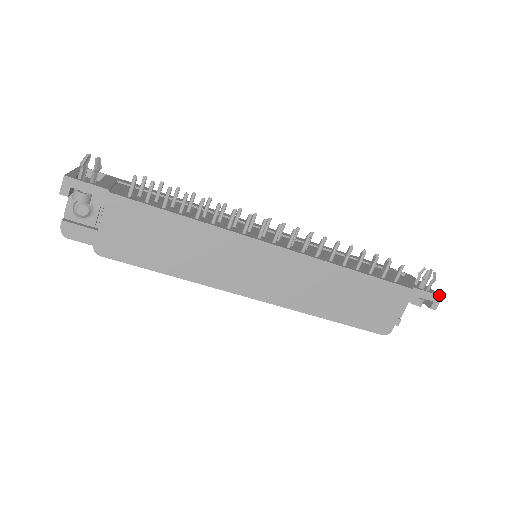
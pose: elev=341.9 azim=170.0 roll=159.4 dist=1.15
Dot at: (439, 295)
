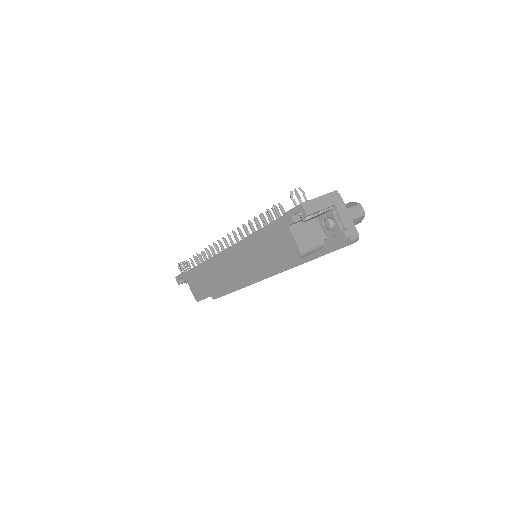
Dot at: (299, 204)
